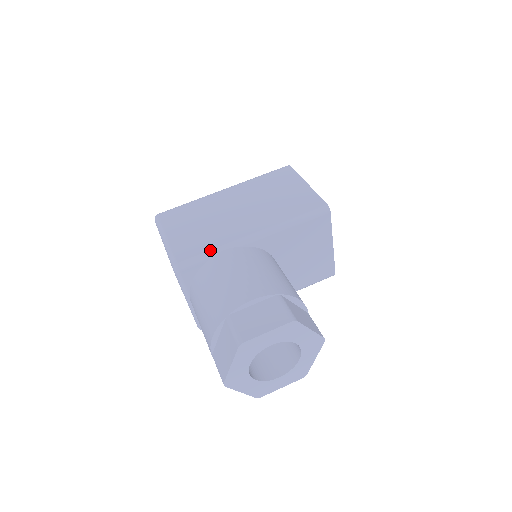
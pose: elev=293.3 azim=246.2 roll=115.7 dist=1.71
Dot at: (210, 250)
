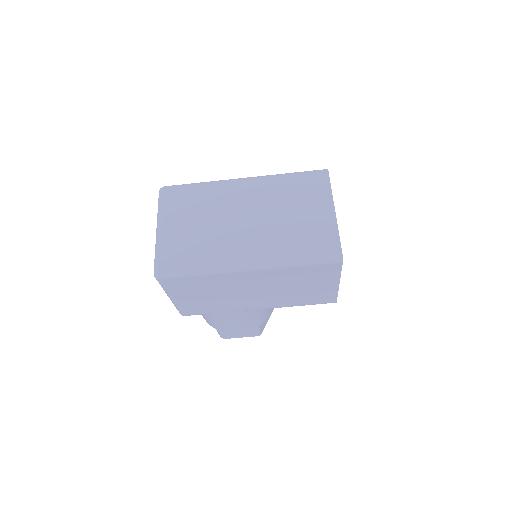
Dot at: occluded
